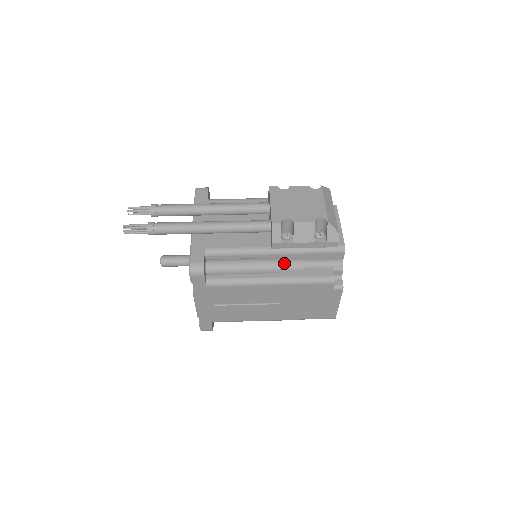
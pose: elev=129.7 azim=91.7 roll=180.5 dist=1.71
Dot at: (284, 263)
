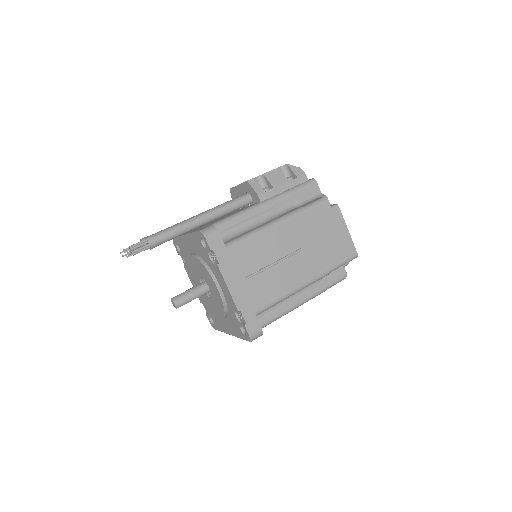
Dot at: (279, 212)
